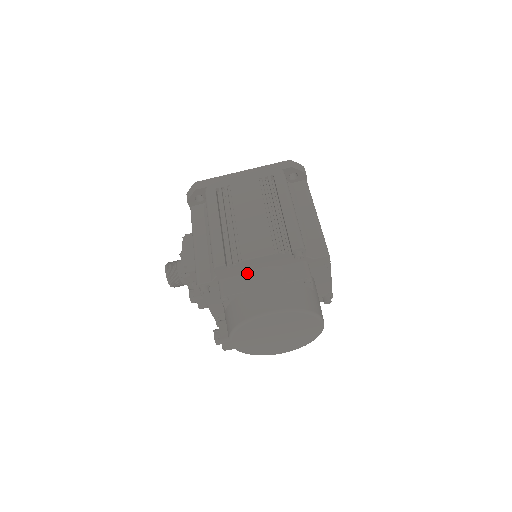
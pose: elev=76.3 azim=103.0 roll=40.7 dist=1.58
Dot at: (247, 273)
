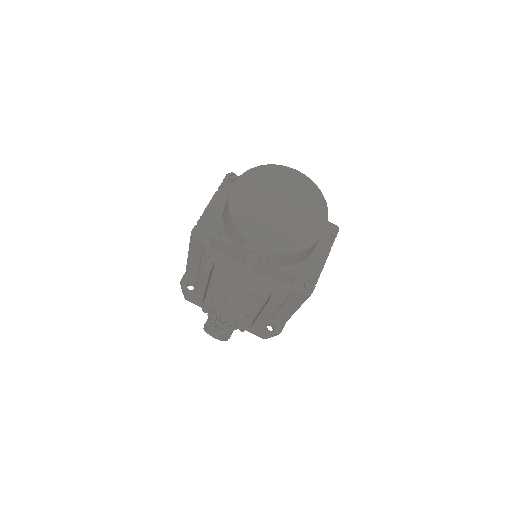
Dot at: occluded
